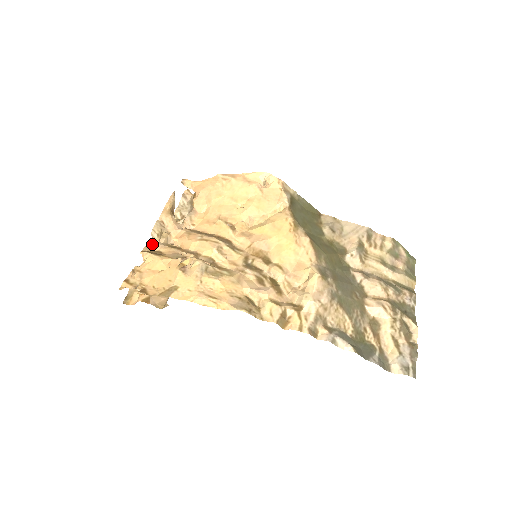
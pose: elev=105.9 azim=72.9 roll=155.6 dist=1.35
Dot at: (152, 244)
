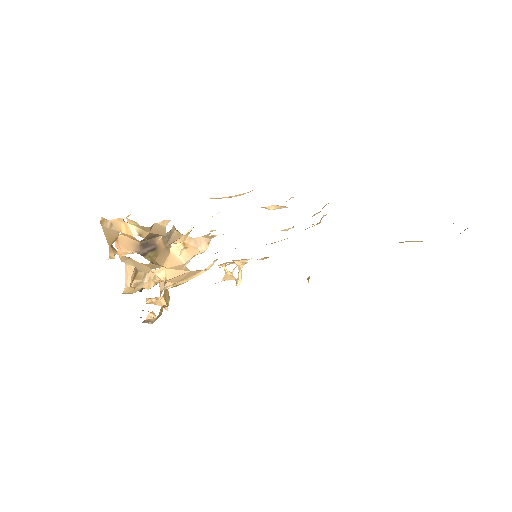
Dot at: (129, 259)
